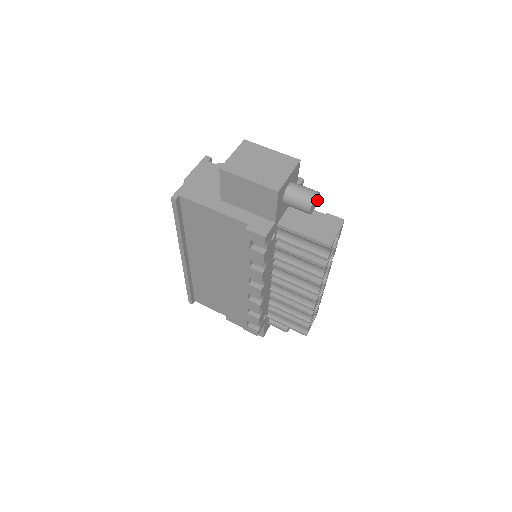
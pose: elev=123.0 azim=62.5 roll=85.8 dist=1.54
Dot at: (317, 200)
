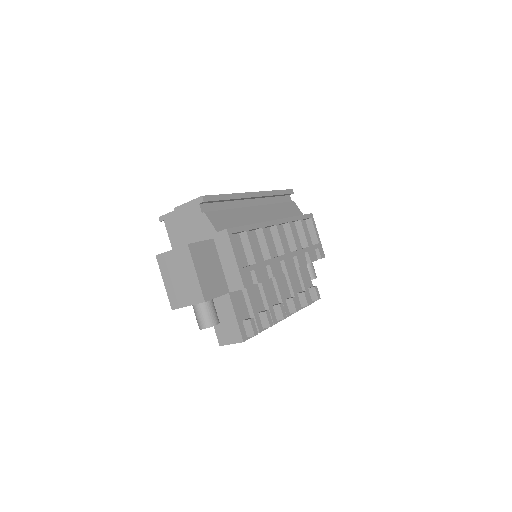
Dot at: (217, 324)
